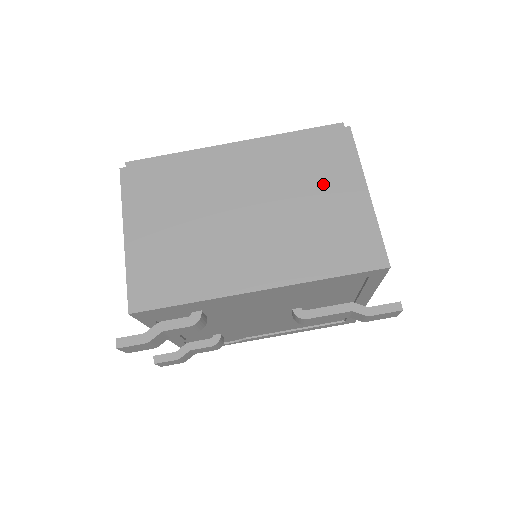
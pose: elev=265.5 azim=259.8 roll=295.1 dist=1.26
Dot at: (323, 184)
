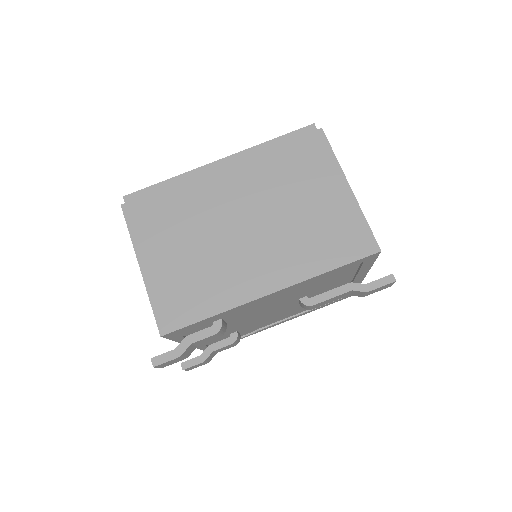
Dot at: (308, 186)
